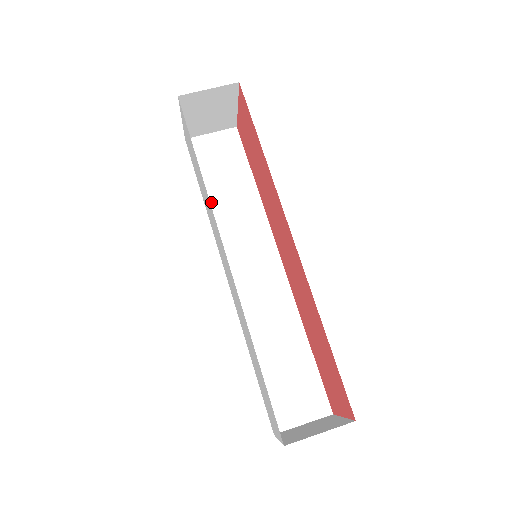
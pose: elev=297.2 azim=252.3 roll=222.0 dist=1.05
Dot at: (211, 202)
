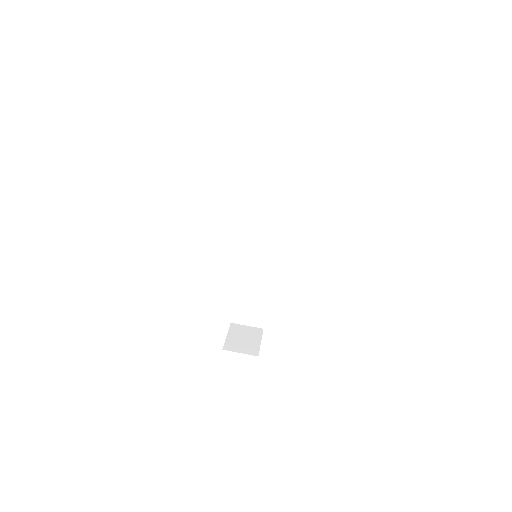
Dot at: (251, 196)
